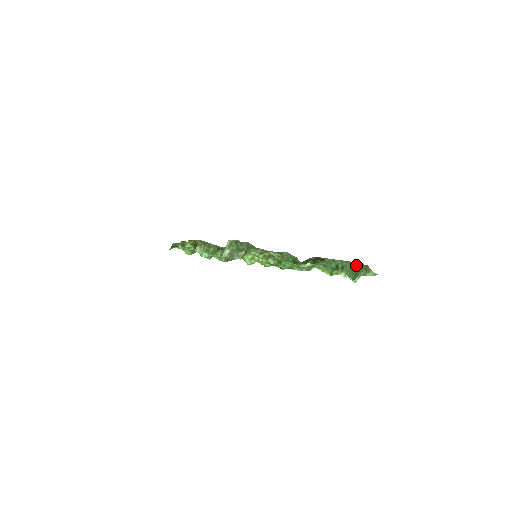
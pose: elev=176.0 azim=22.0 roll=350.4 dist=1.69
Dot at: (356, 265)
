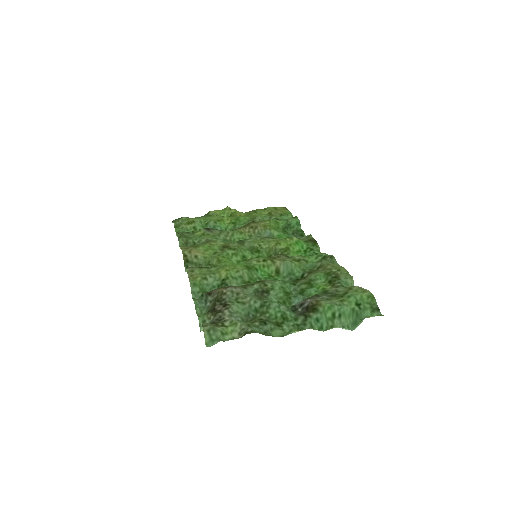
Dot at: (359, 301)
